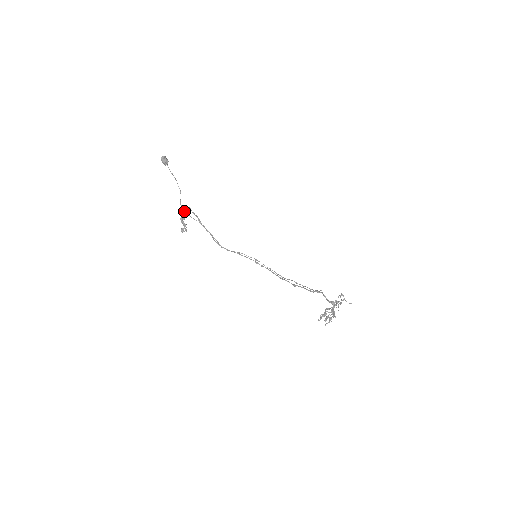
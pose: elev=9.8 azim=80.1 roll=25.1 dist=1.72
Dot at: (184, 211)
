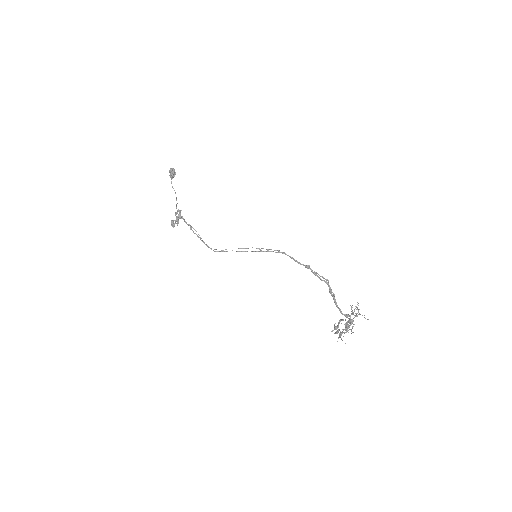
Dot at: (180, 210)
